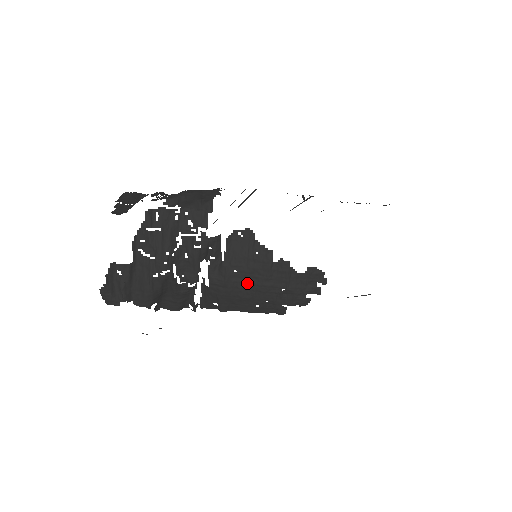
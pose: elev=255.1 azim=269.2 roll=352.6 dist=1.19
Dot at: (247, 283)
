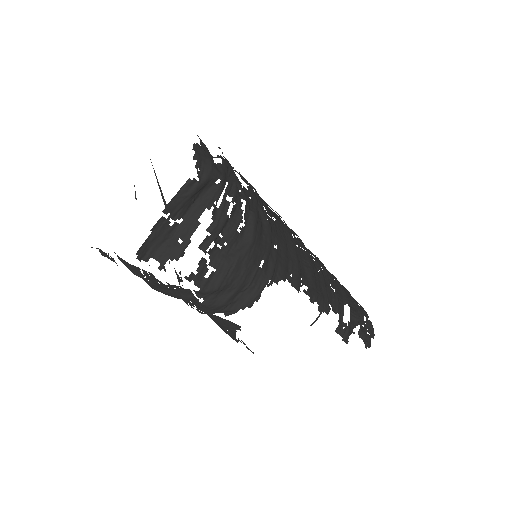
Dot at: occluded
